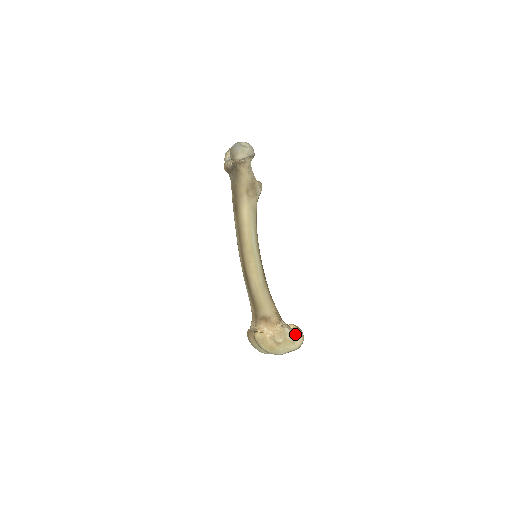
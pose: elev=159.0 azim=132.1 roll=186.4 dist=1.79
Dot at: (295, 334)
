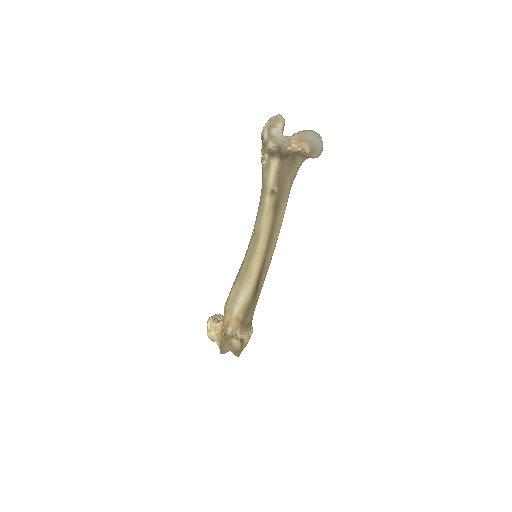
Dot at: occluded
